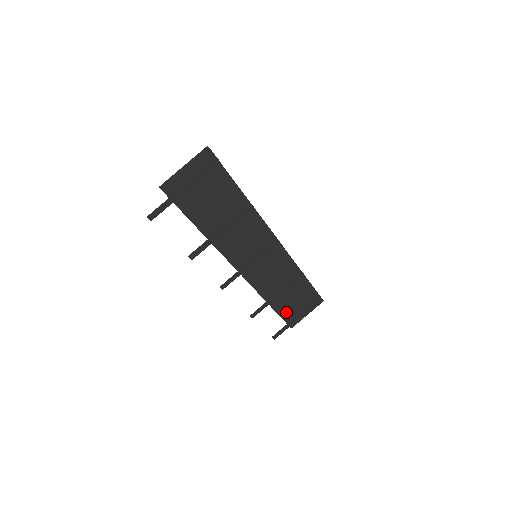
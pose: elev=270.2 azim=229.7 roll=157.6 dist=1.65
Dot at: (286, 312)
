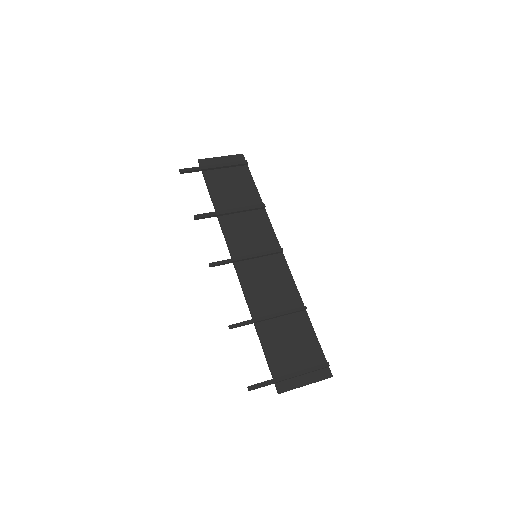
Dot at: (276, 357)
